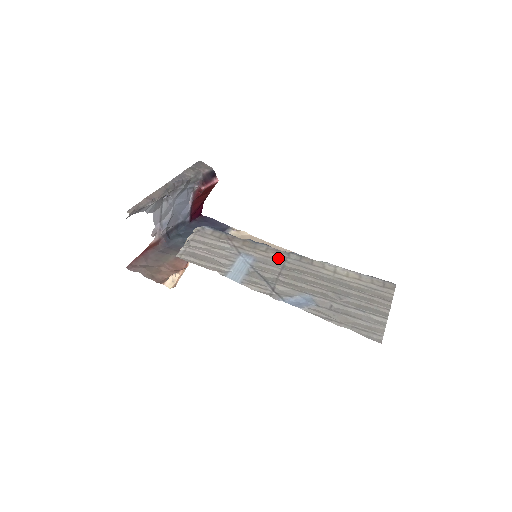
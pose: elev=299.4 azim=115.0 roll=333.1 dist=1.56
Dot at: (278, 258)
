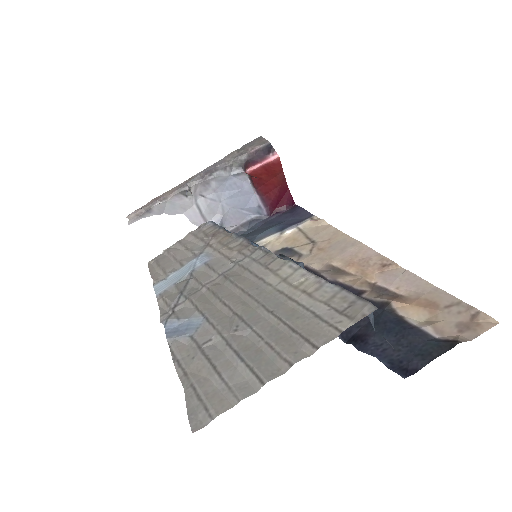
Dot at: (234, 258)
